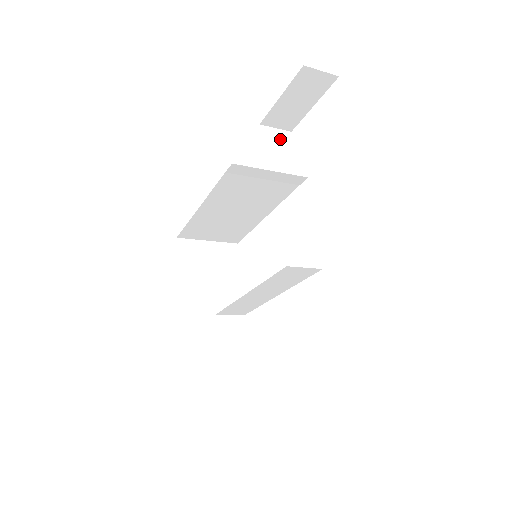
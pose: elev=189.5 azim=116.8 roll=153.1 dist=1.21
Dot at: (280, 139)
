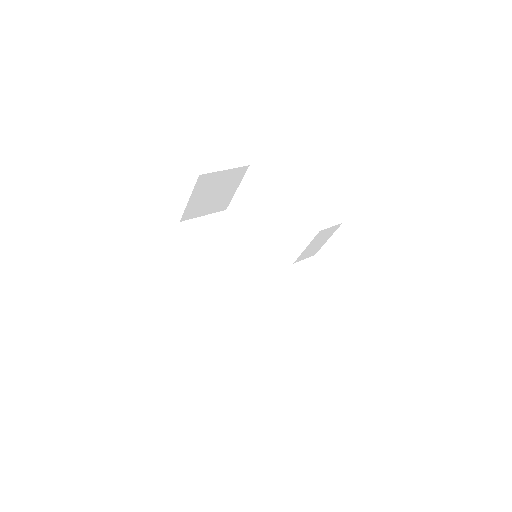
Dot at: (328, 233)
